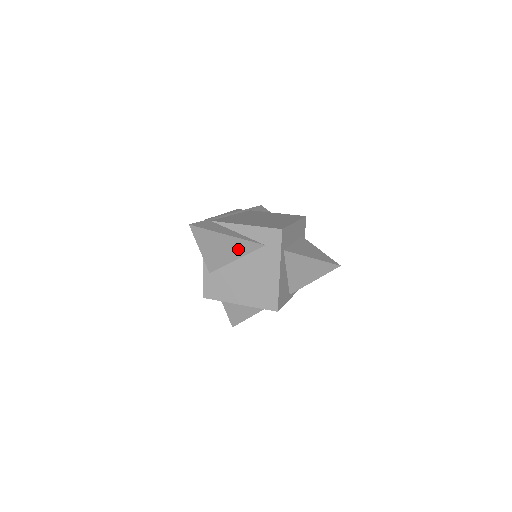
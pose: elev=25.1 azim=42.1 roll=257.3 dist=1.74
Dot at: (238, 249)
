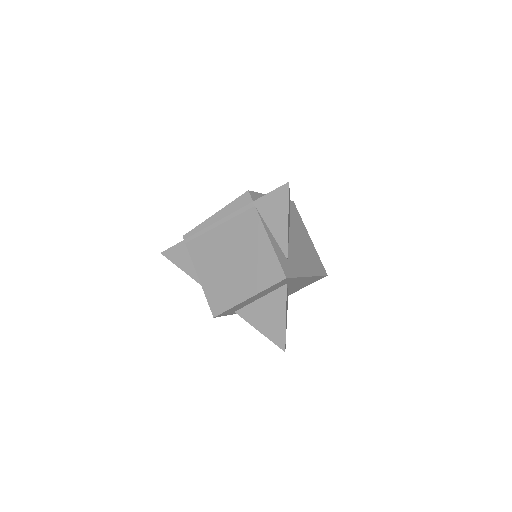
Dot at: occluded
